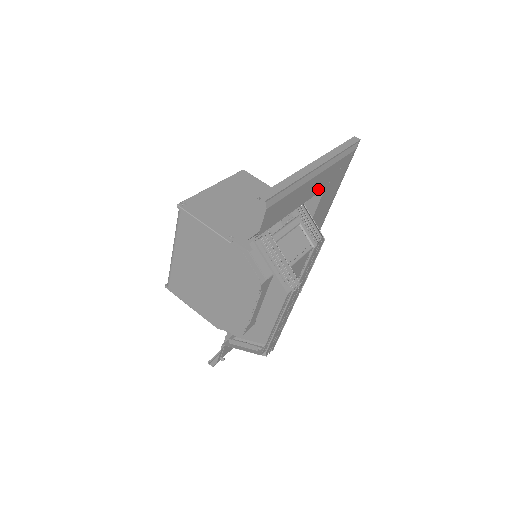
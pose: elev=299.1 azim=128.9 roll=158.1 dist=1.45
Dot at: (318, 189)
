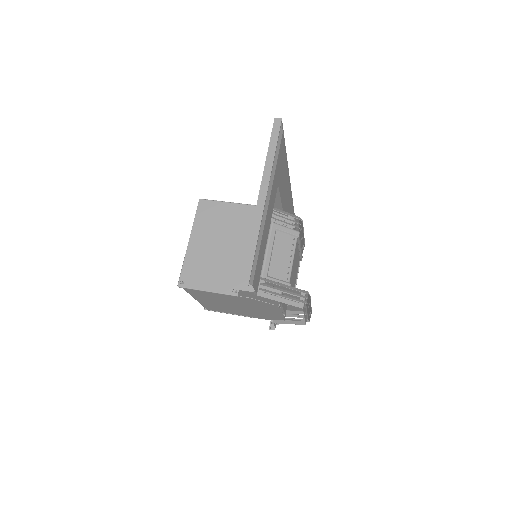
Dot at: (274, 198)
